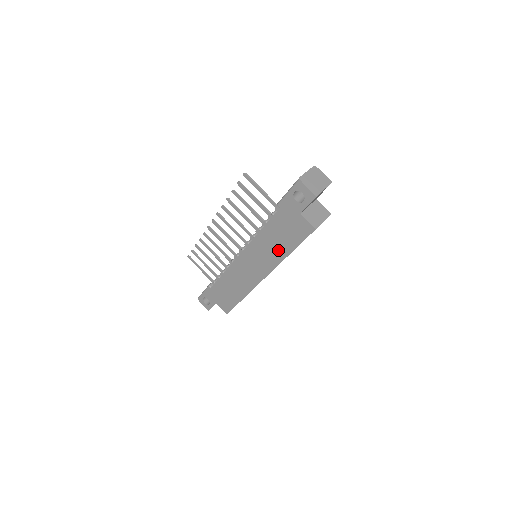
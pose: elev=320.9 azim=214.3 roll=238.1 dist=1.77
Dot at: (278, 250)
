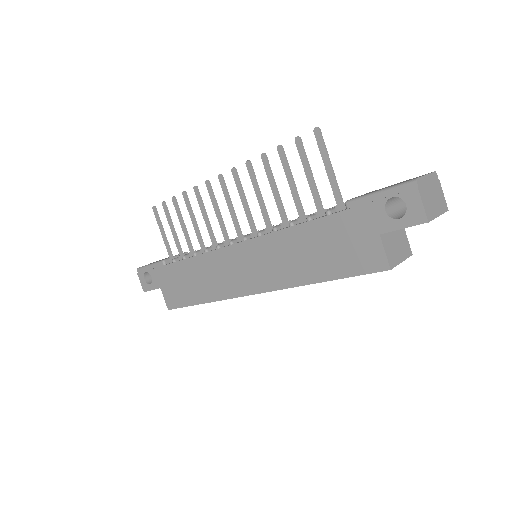
Dot at: (303, 268)
